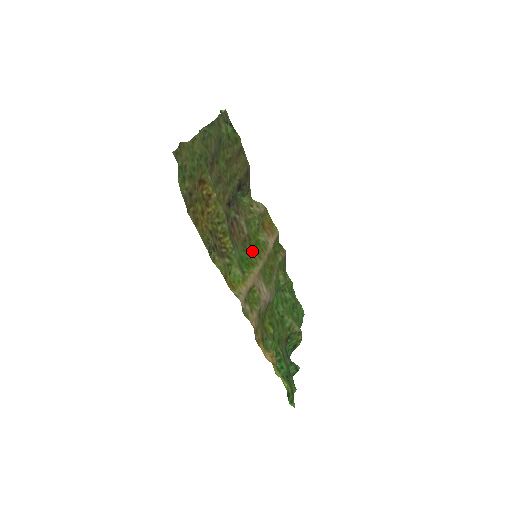
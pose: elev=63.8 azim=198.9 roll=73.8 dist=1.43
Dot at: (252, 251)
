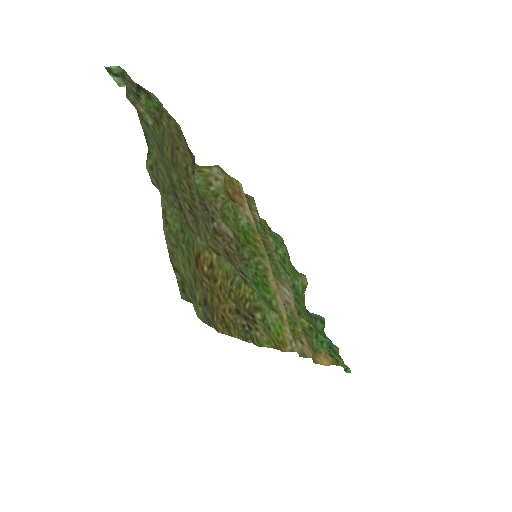
Dot at: (251, 255)
